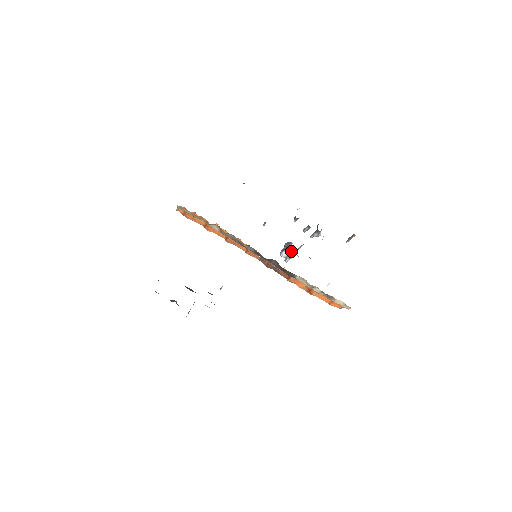
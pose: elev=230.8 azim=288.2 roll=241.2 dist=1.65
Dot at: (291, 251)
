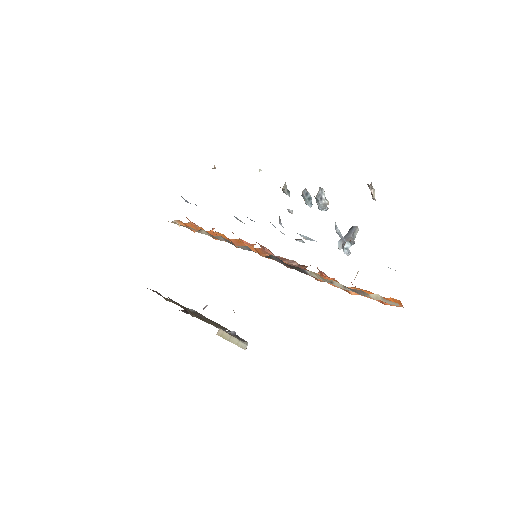
Dot at: (349, 238)
